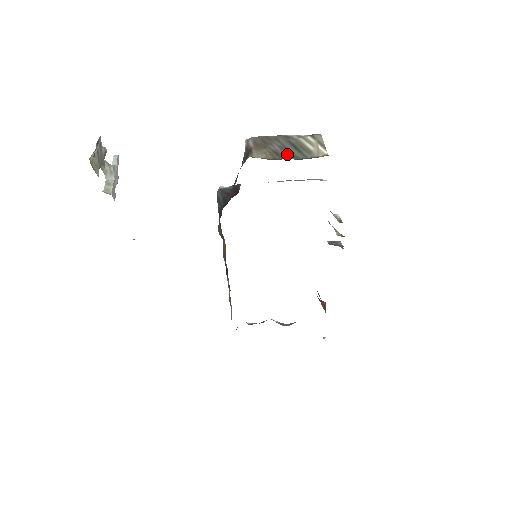
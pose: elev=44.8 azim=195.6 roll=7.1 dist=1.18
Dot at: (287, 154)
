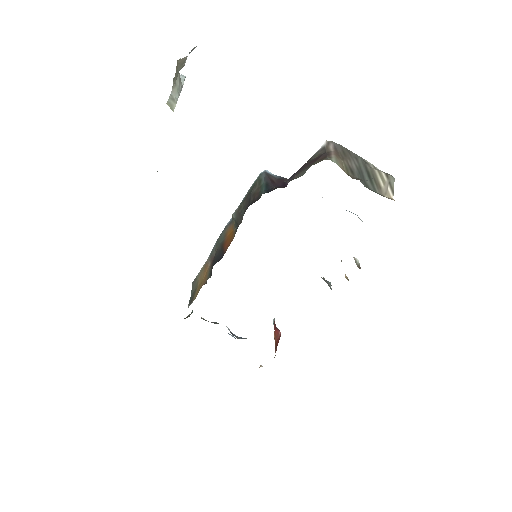
Dot at: (360, 177)
